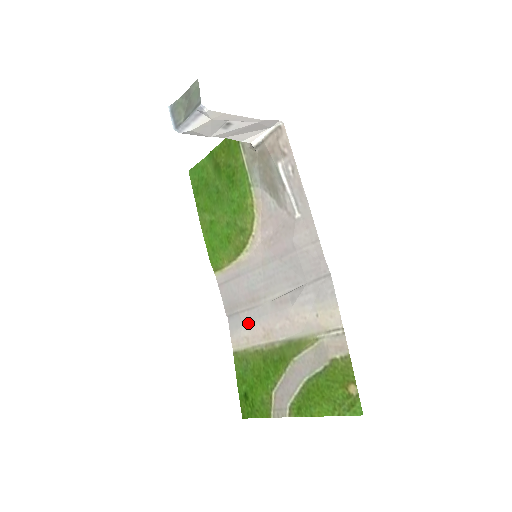
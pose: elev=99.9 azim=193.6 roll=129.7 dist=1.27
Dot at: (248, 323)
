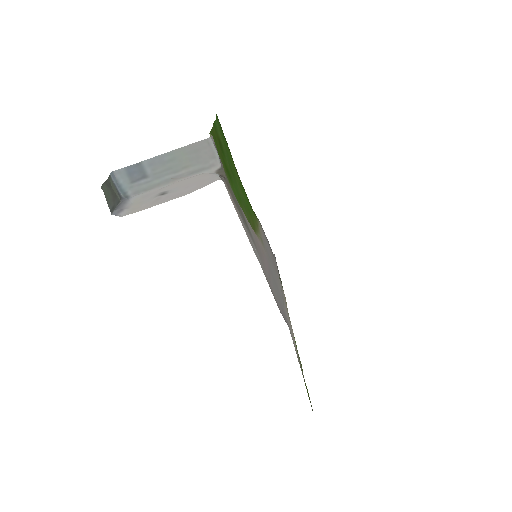
Dot at: occluded
